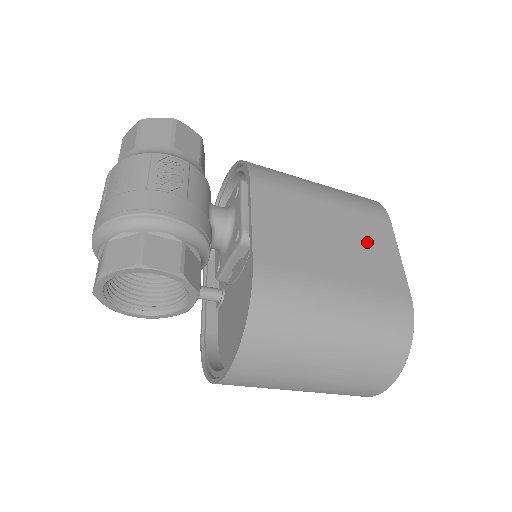
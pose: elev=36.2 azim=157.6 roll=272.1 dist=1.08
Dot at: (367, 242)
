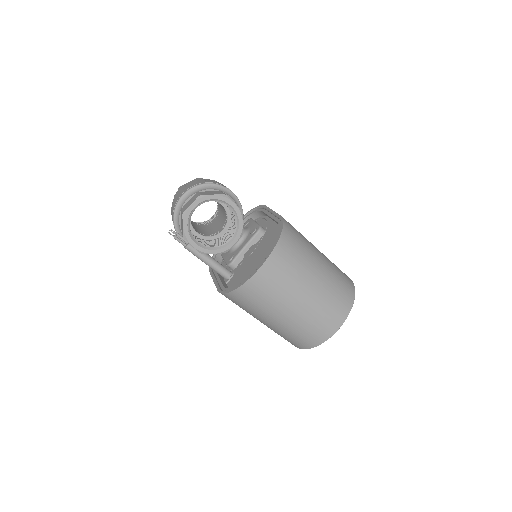
Dot at: occluded
